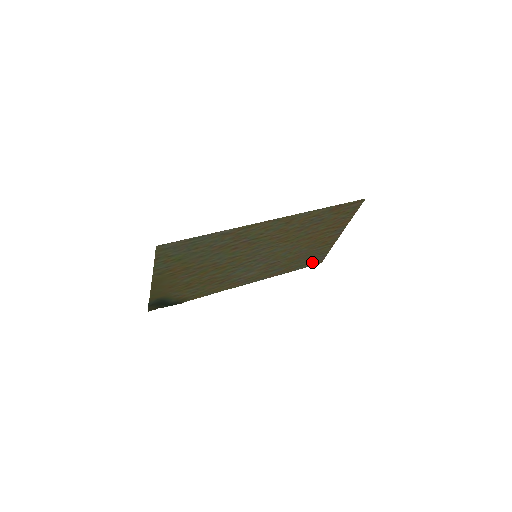
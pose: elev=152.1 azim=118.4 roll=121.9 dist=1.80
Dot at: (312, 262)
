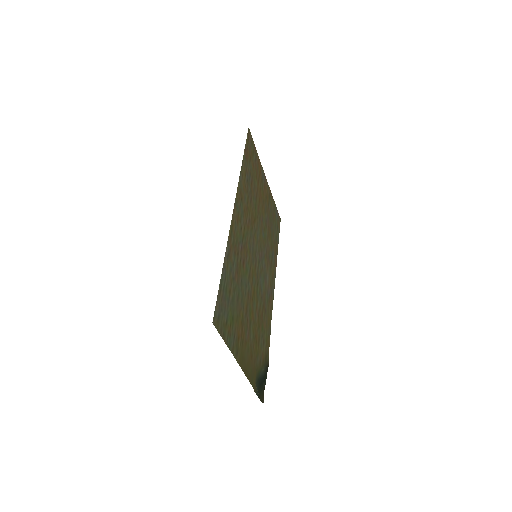
Dot at: (277, 224)
